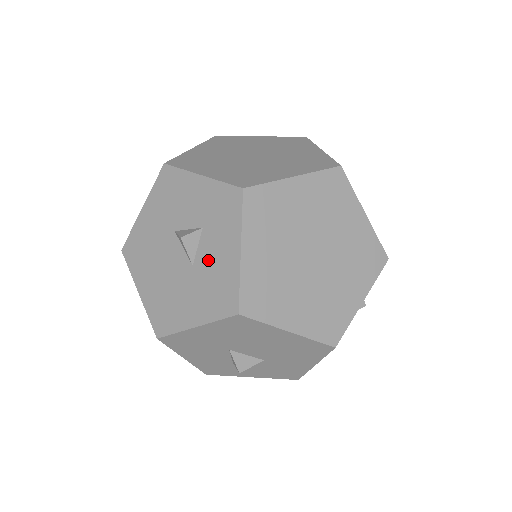
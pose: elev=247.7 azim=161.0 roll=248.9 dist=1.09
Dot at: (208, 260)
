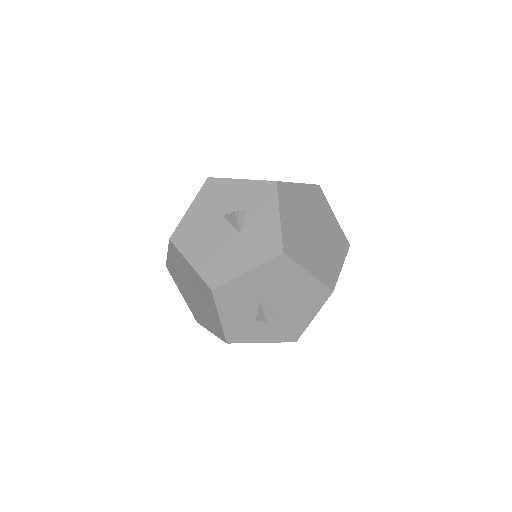
Dot at: (254, 227)
